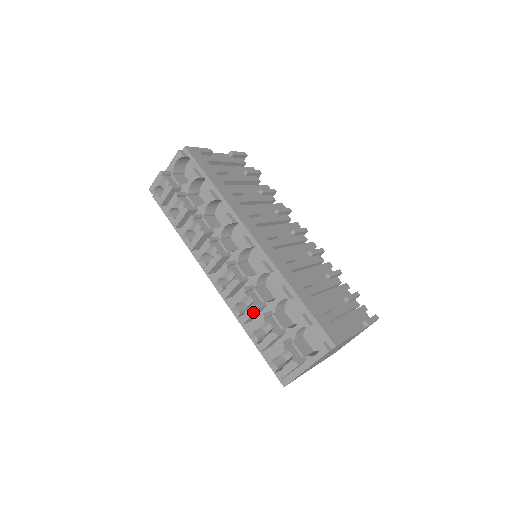
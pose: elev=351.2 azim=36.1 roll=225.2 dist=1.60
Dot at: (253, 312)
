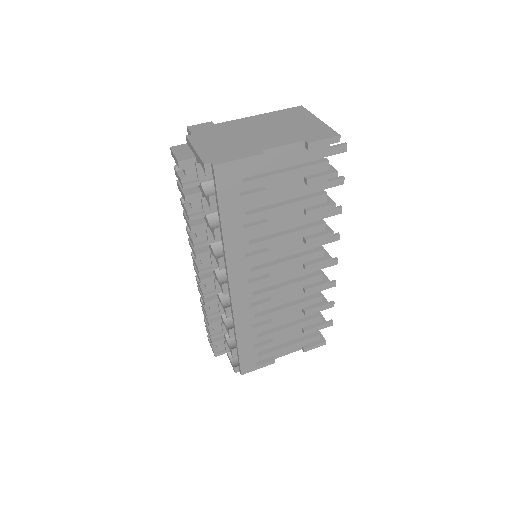
Dot at: occluded
